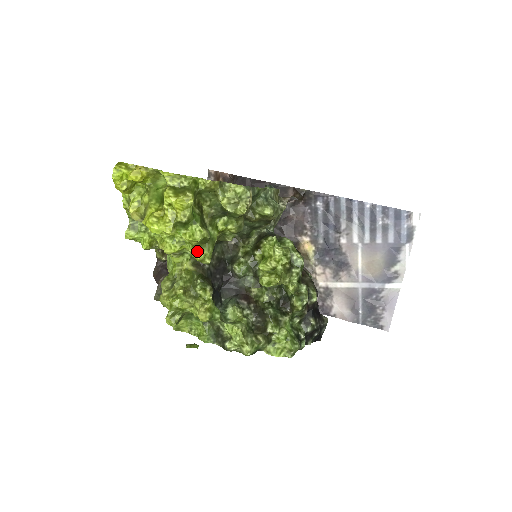
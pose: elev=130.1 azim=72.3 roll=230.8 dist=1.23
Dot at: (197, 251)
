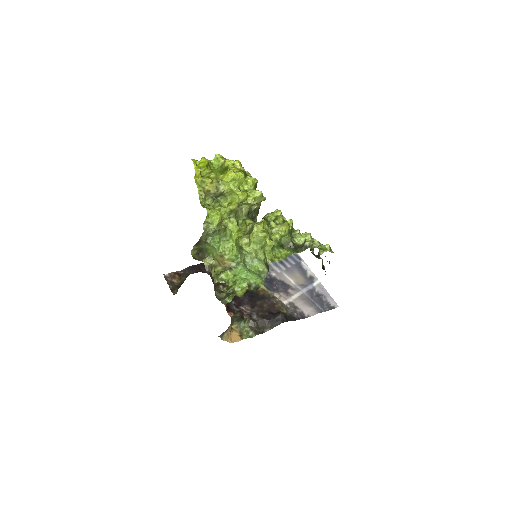
Dot at: (257, 190)
